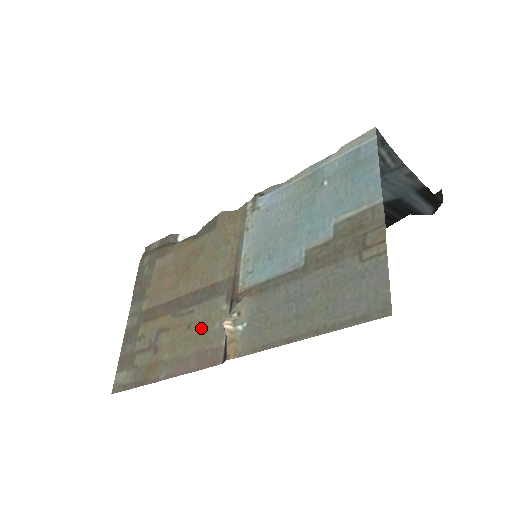
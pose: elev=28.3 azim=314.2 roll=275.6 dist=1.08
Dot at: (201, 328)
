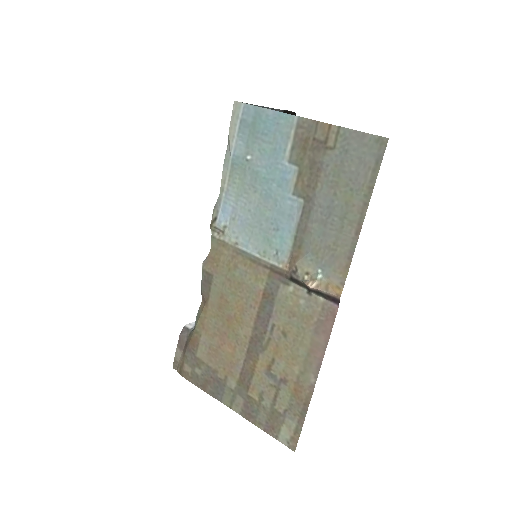
Dot at: (294, 321)
